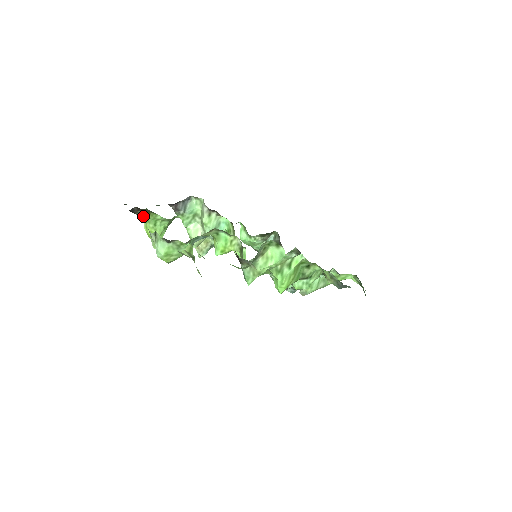
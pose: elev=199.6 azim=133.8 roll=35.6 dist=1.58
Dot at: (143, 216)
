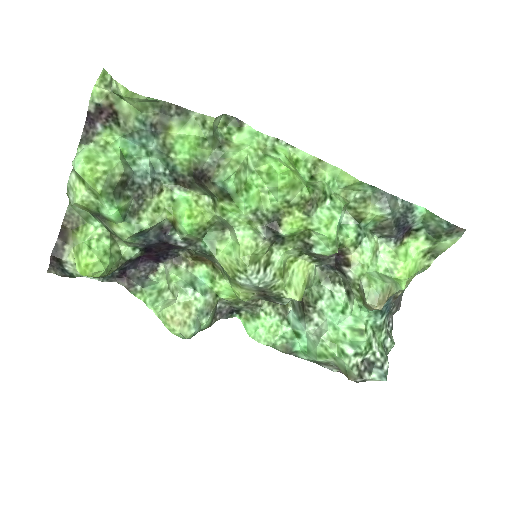
Dot at: (73, 256)
